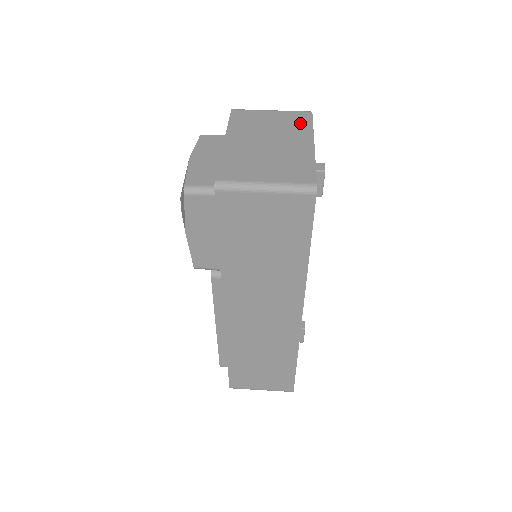
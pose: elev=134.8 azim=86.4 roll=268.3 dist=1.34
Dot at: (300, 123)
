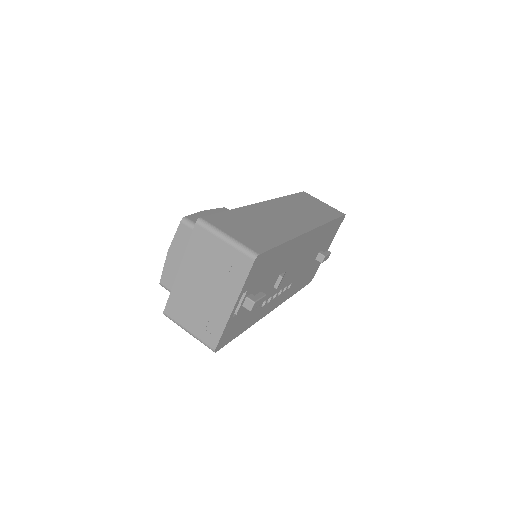
Dot at: (237, 273)
